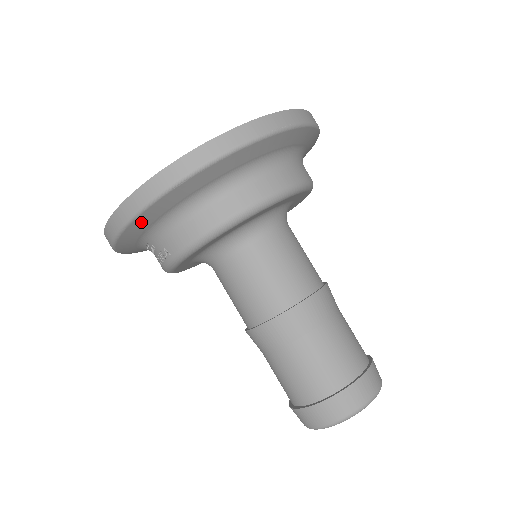
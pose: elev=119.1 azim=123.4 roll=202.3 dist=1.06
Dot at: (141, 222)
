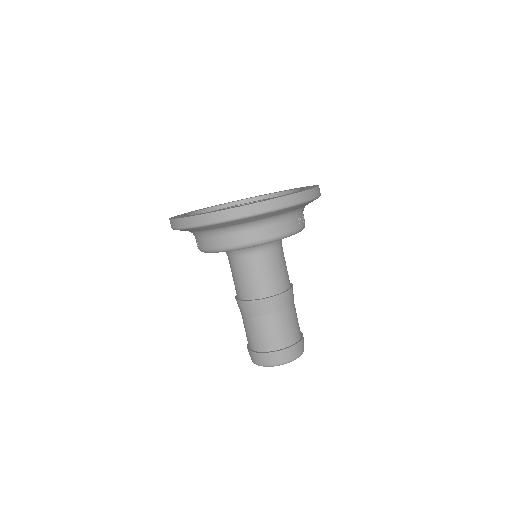
Dot at: (184, 230)
